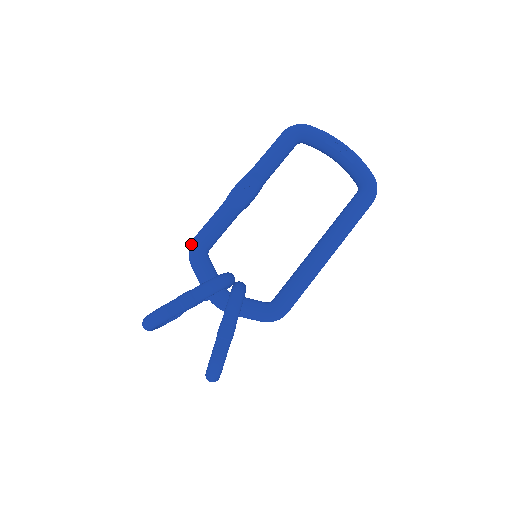
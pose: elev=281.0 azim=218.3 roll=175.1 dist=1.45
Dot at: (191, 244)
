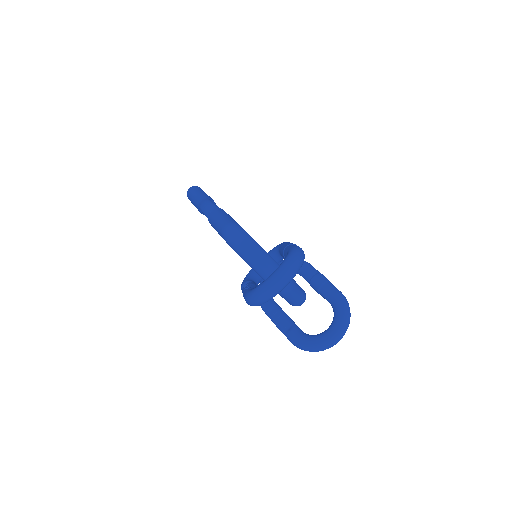
Dot at: (233, 225)
